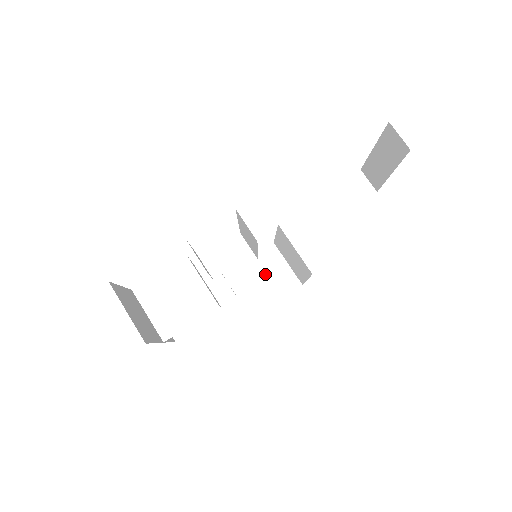
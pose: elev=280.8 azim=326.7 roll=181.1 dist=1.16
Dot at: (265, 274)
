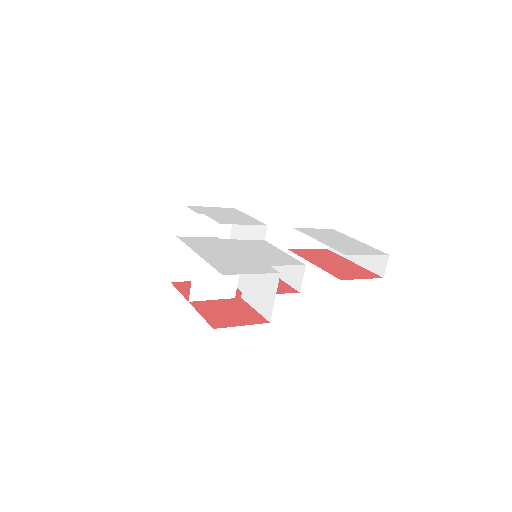
Dot at: (213, 226)
